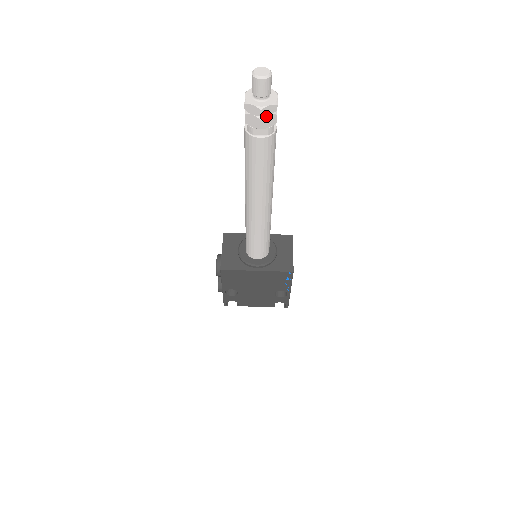
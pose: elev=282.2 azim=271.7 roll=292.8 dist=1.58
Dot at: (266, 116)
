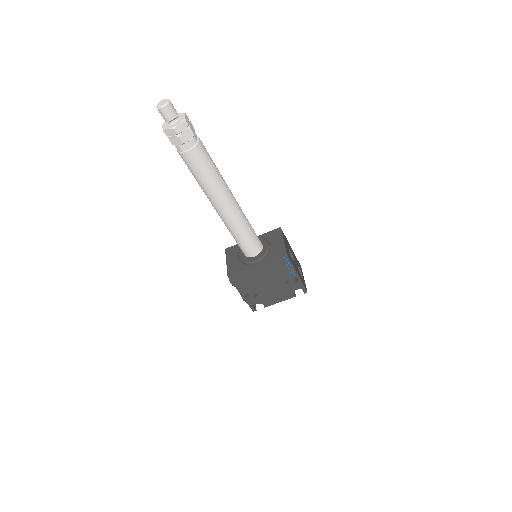
Dot at: (182, 132)
